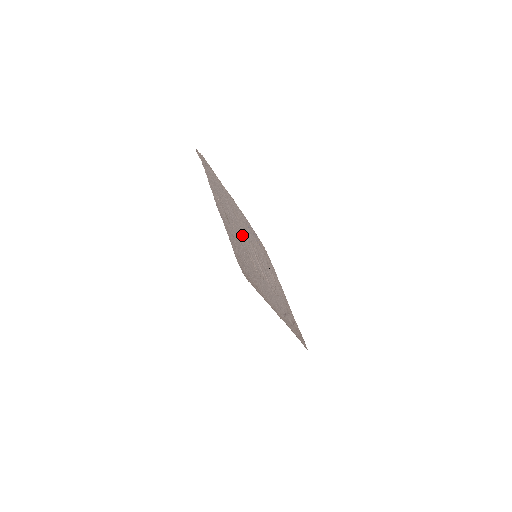
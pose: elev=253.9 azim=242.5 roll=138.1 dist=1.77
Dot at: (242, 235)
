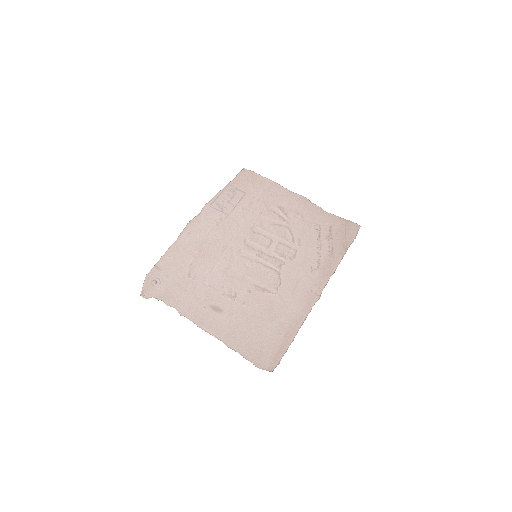
Dot at: (233, 273)
